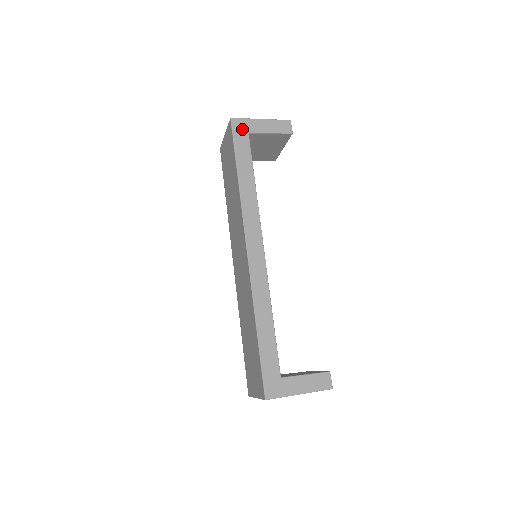
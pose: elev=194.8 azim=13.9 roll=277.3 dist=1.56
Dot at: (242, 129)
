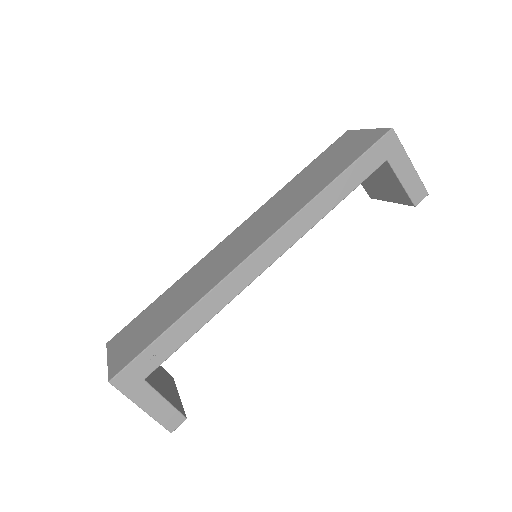
Dot at: (388, 149)
